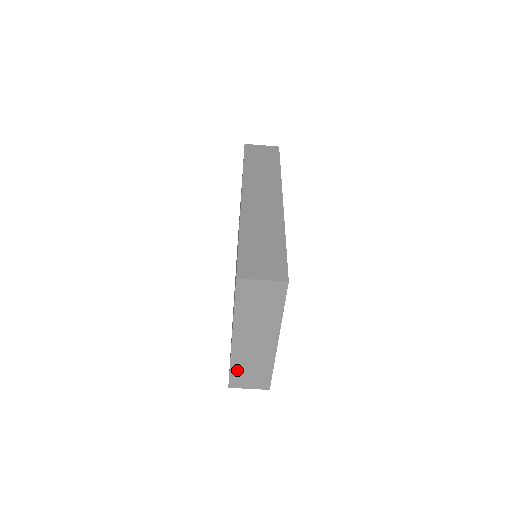
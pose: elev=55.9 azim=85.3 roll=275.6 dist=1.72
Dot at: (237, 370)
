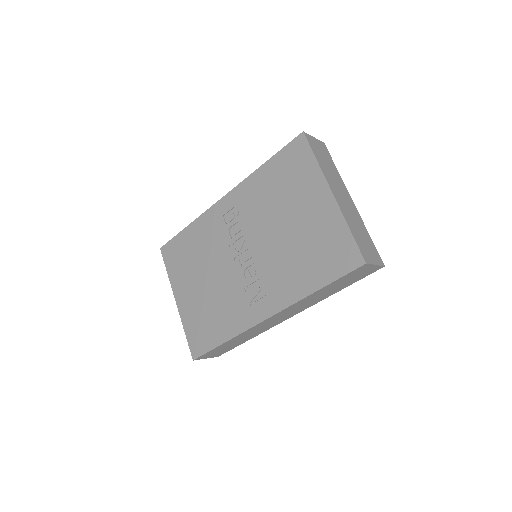
Dot at: occluded
